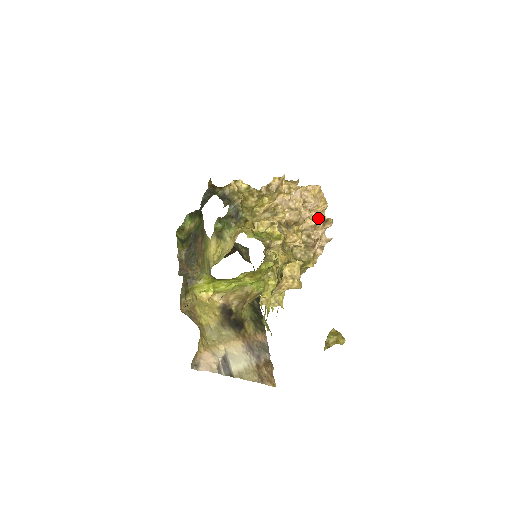
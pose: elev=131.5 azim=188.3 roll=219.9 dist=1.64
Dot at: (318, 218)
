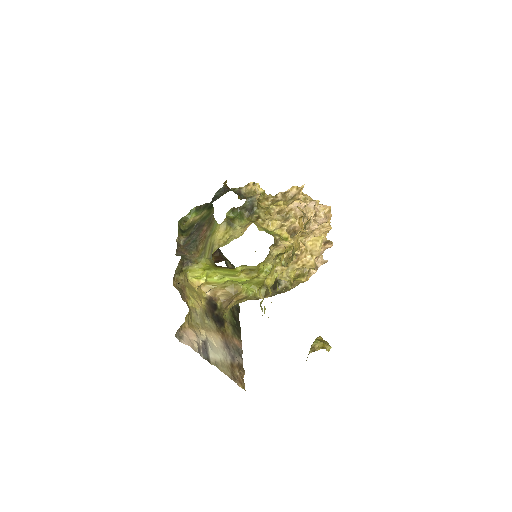
Dot at: occluded
